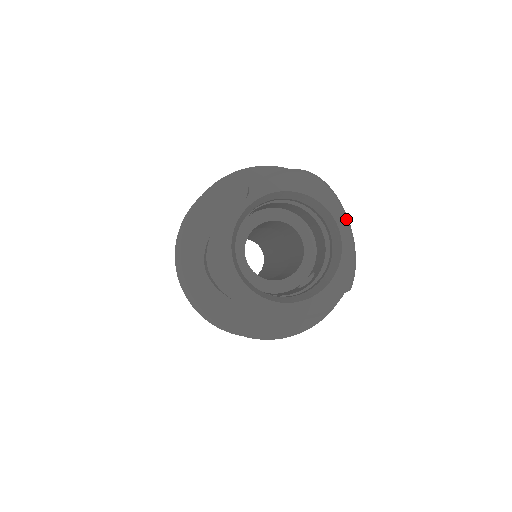
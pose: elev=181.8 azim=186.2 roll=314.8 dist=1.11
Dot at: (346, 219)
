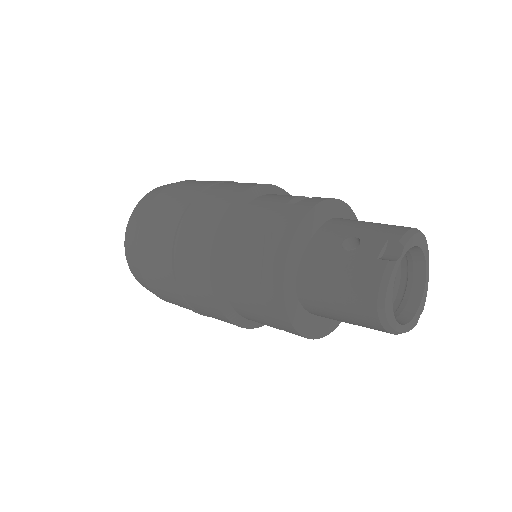
Dot at: occluded
